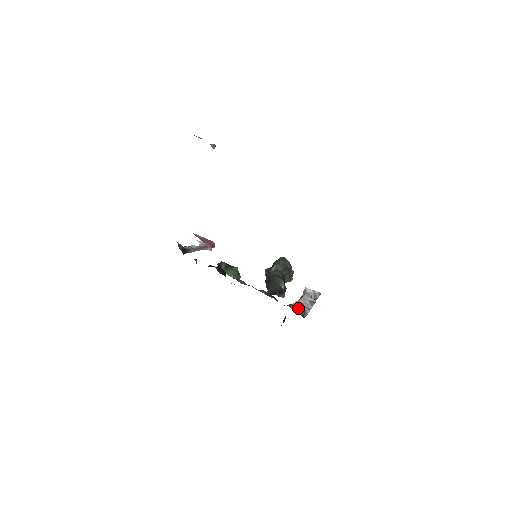
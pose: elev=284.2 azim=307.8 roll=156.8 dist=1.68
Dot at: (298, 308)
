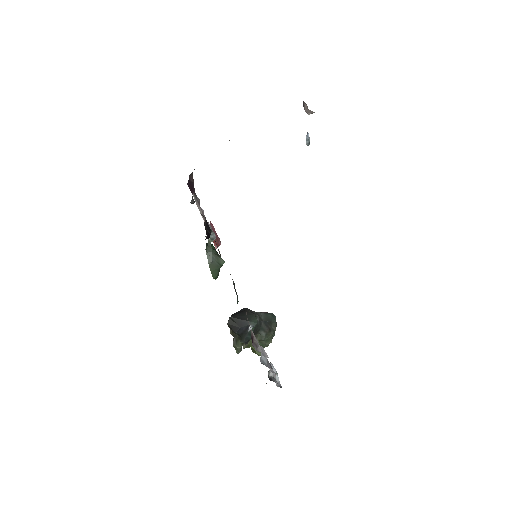
Dot at: (253, 333)
